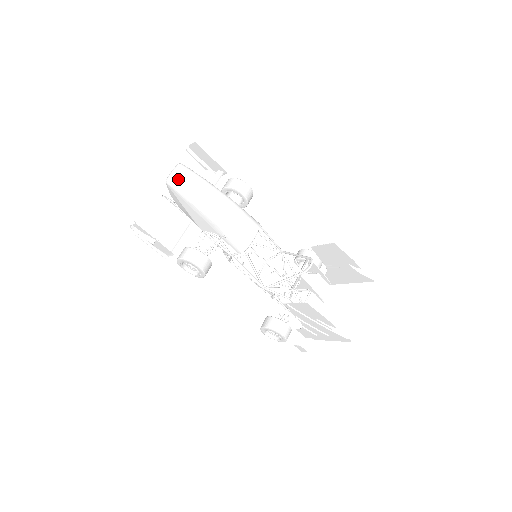
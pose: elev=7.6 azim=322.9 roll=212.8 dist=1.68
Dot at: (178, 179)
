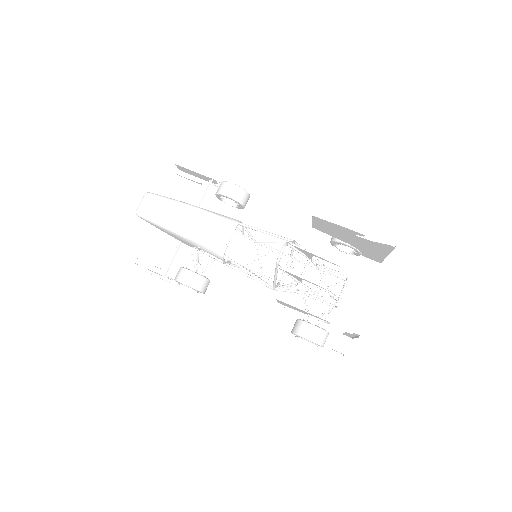
Dot at: (143, 208)
